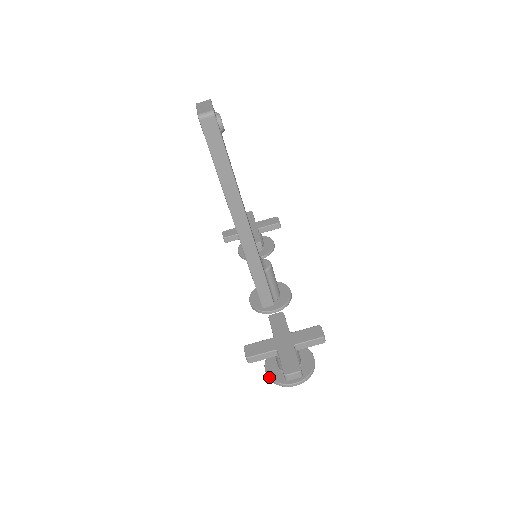
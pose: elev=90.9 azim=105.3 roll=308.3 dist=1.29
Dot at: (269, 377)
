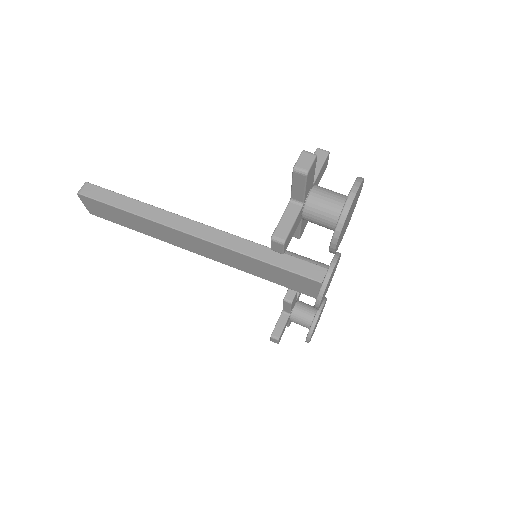
Dot at: occluded
